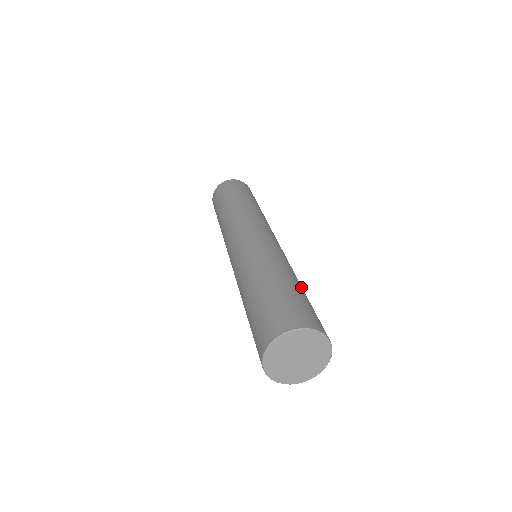
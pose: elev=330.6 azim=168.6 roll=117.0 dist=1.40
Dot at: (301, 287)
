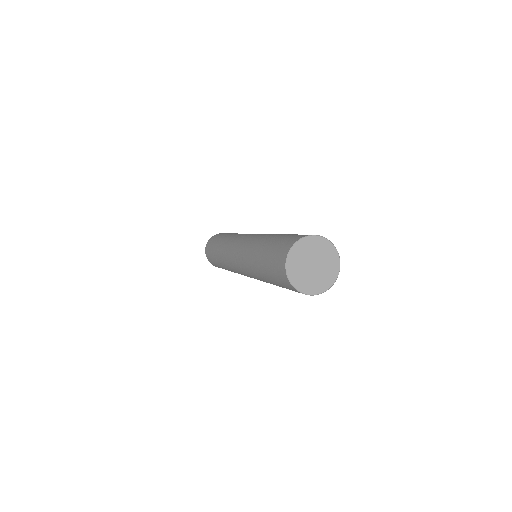
Dot at: occluded
